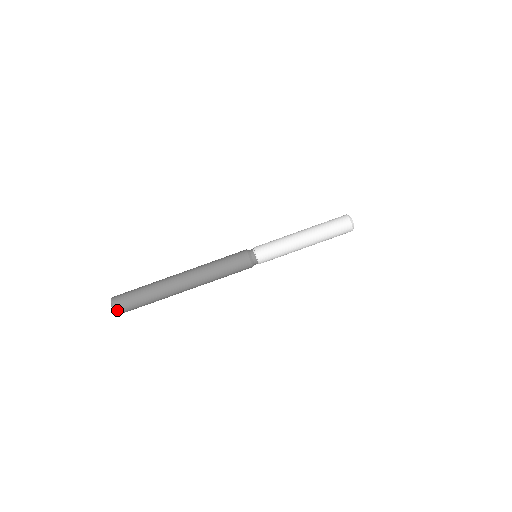
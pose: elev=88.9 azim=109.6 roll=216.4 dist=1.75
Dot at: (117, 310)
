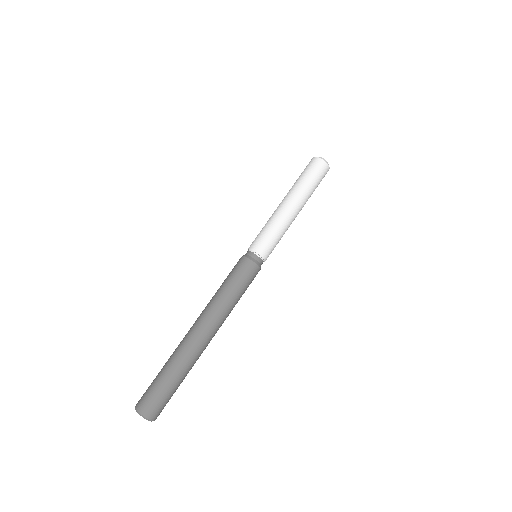
Dot at: (154, 417)
